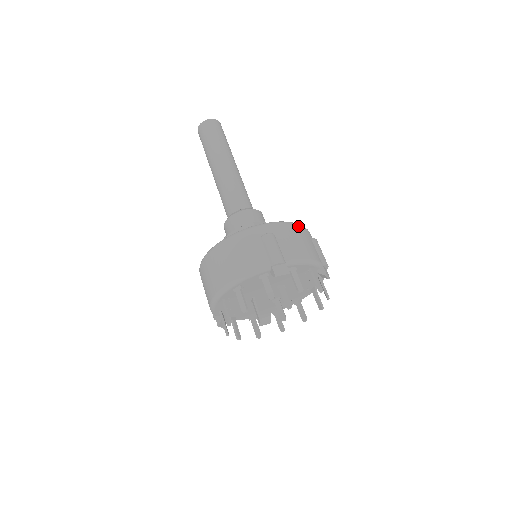
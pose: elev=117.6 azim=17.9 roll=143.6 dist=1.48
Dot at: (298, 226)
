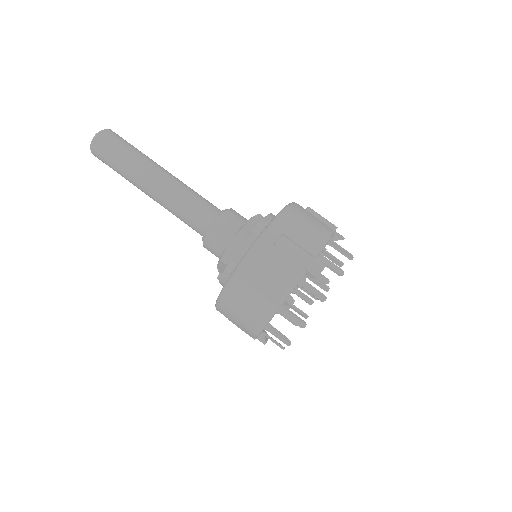
Dot at: (292, 208)
